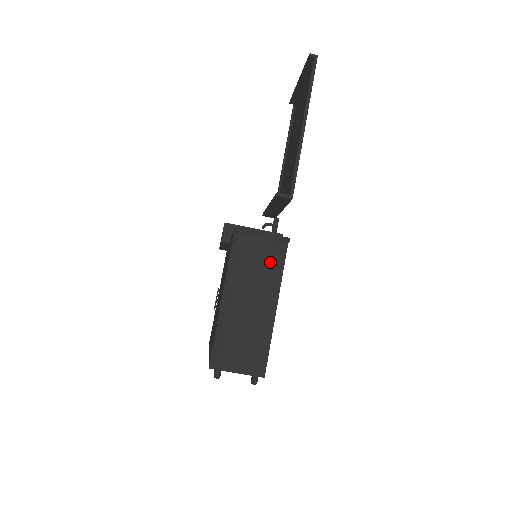
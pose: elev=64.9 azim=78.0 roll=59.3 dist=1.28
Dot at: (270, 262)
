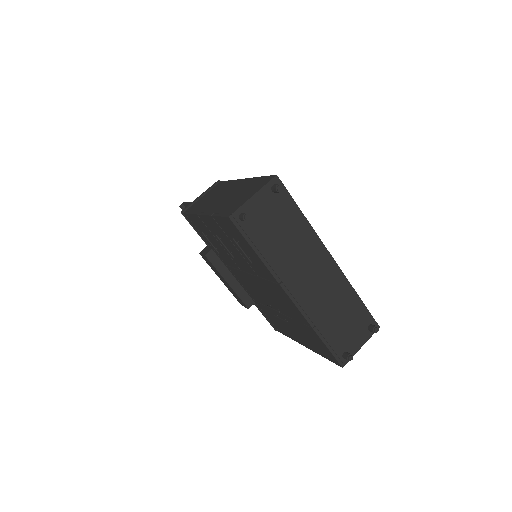
Dot at: (218, 189)
